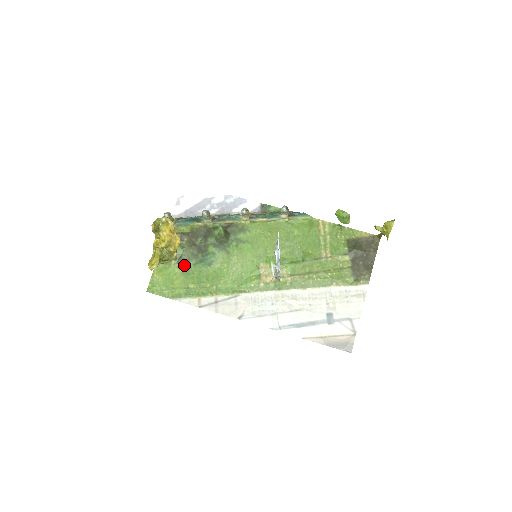
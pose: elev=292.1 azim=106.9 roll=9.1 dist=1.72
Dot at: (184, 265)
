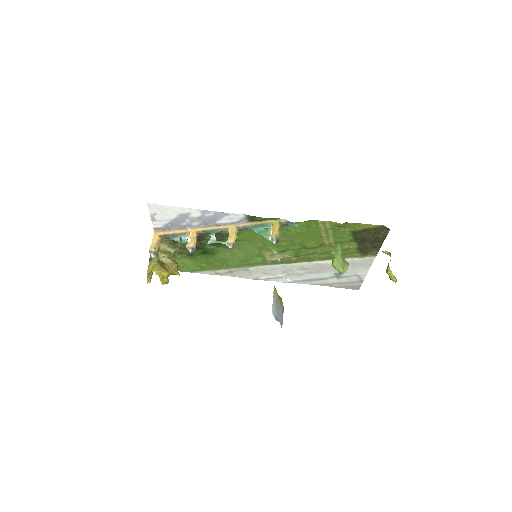
Dot at: (189, 256)
